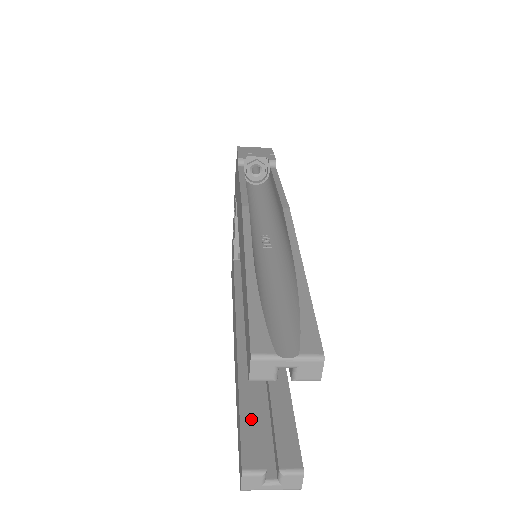
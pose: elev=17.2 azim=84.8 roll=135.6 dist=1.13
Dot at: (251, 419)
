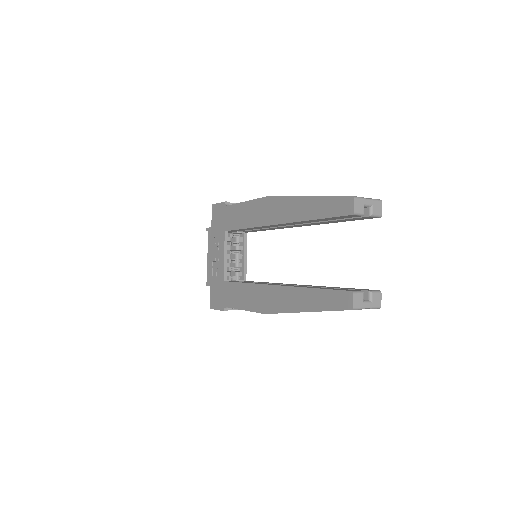
Dot at: (331, 288)
